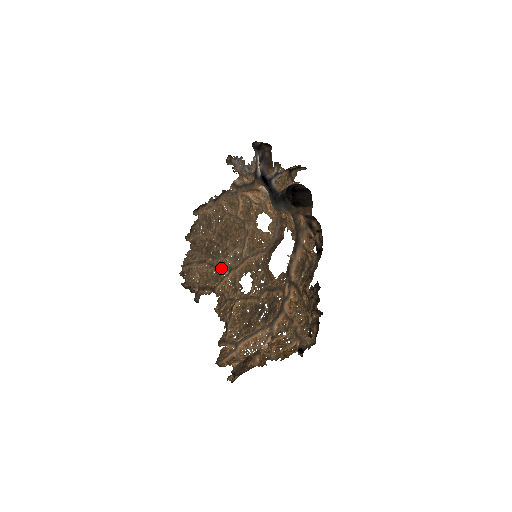
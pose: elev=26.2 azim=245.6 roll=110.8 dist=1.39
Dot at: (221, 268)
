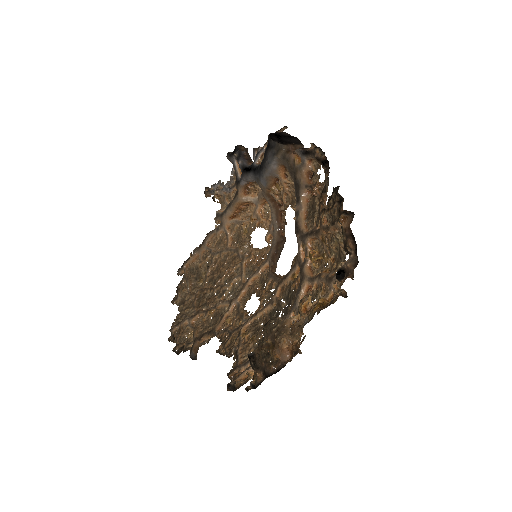
Dot at: (219, 309)
